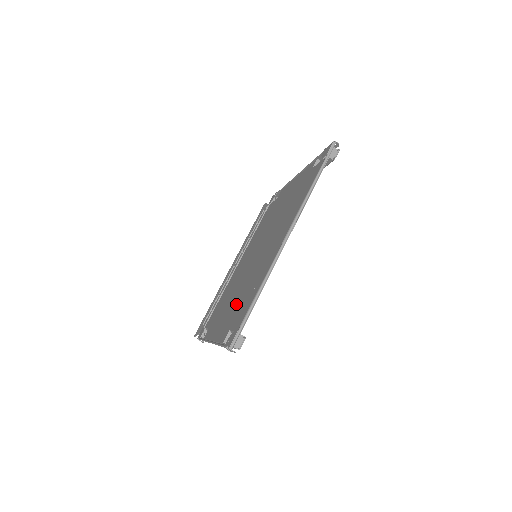
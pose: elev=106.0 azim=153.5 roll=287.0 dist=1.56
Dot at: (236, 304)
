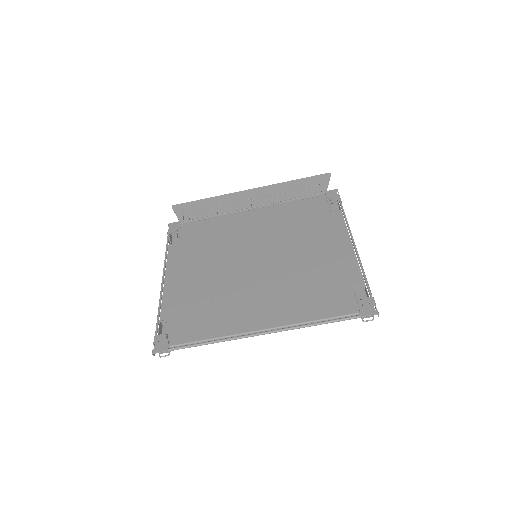
Dot at: (199, 293)
